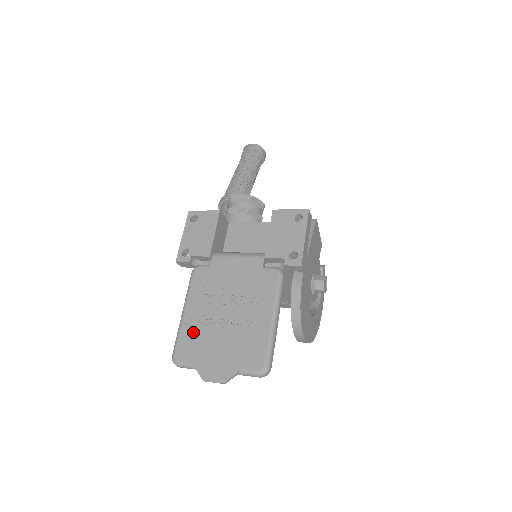
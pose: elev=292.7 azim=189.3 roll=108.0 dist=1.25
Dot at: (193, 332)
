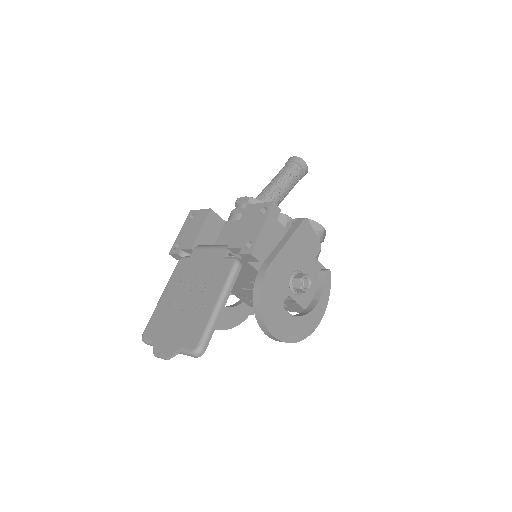
Dot at: (161, 314)
